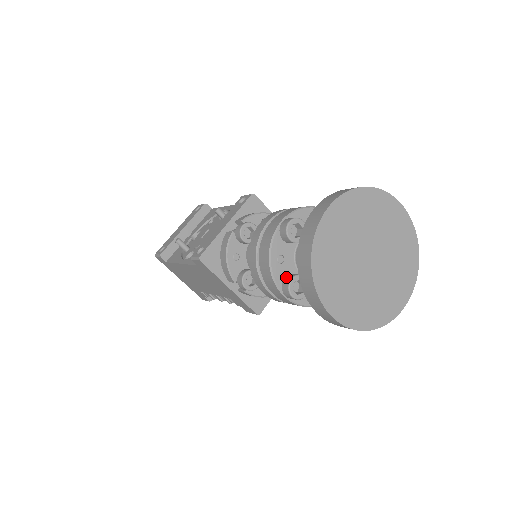
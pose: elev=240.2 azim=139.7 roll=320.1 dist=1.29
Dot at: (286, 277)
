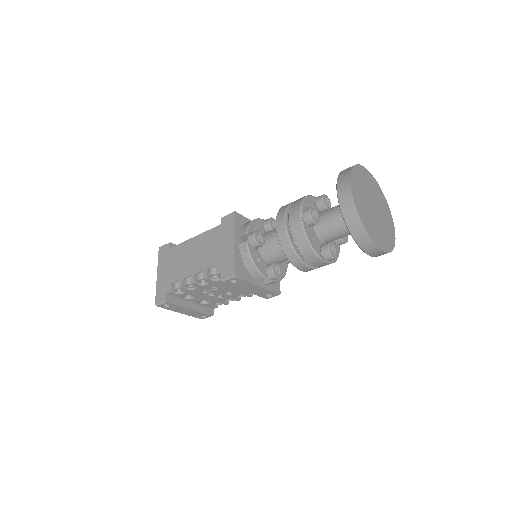
Dot at: occluded
